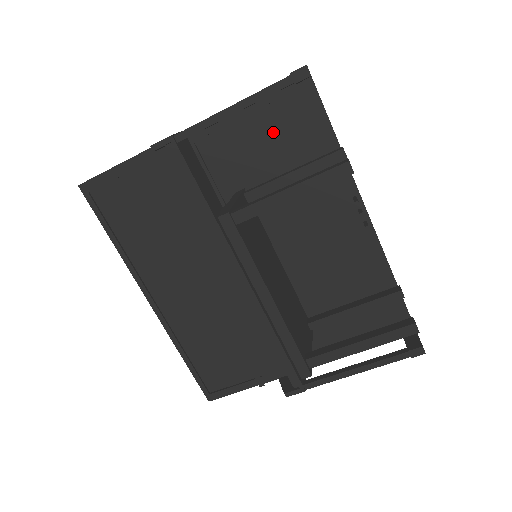
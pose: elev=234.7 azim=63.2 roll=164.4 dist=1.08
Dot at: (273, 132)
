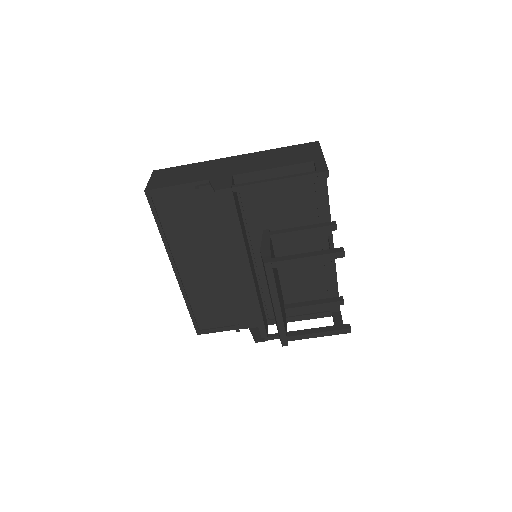
Dot at: (291, 190)
